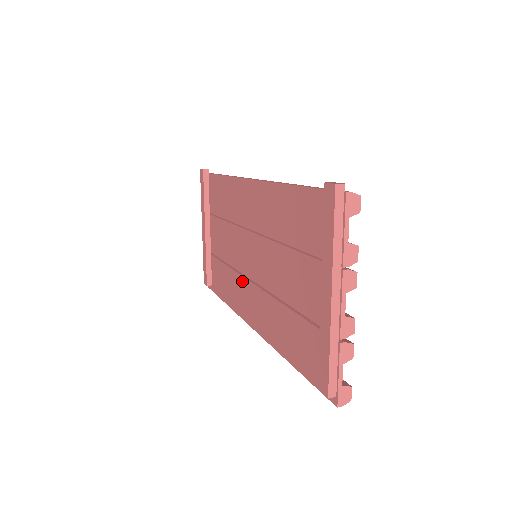
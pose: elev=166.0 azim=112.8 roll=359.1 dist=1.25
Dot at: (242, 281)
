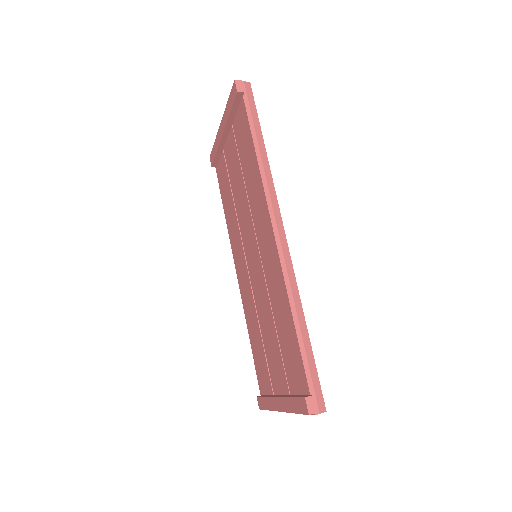
Dot at: (240, 241)
